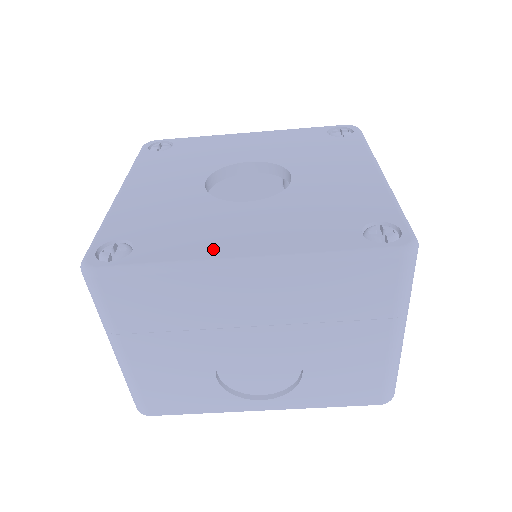
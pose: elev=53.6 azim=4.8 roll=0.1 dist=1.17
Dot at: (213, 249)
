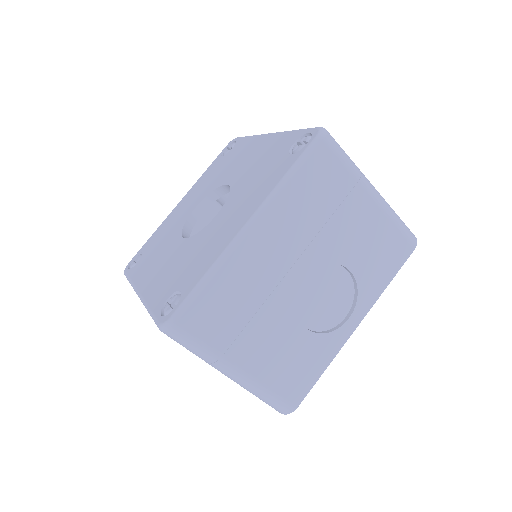
Dot at: (224, 242)
